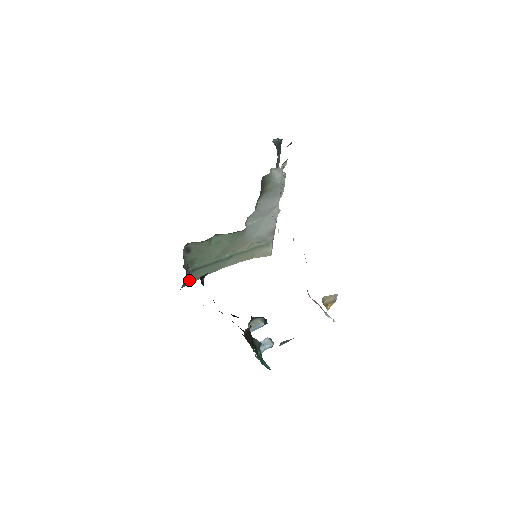
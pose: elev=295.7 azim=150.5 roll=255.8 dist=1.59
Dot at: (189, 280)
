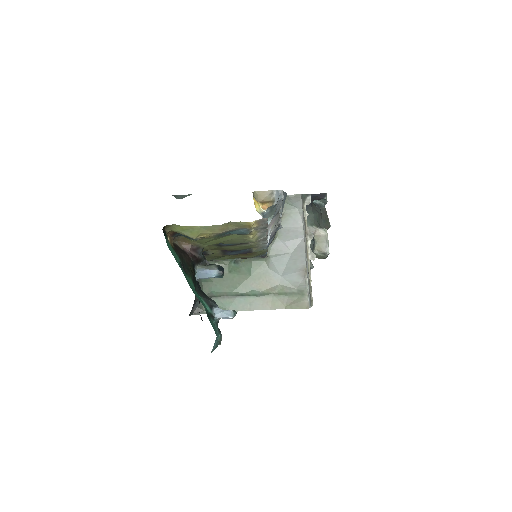
Dot at: (204, 309)
